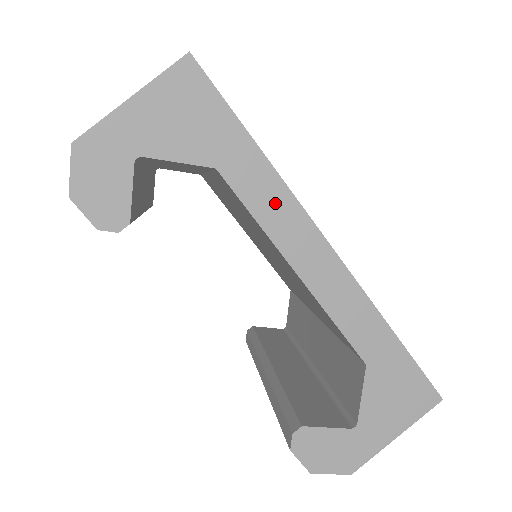
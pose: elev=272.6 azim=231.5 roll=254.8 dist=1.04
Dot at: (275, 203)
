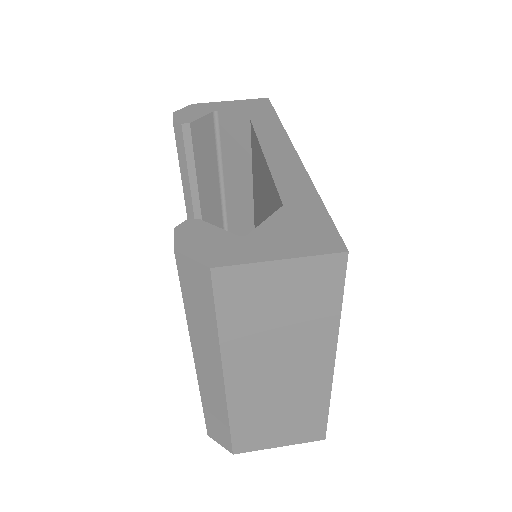
Dot at: (273, 133)
